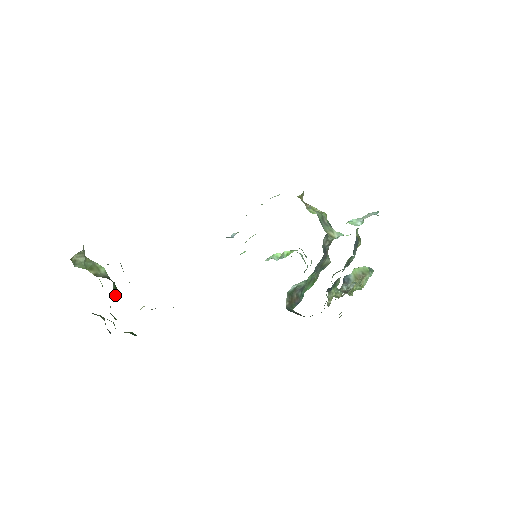
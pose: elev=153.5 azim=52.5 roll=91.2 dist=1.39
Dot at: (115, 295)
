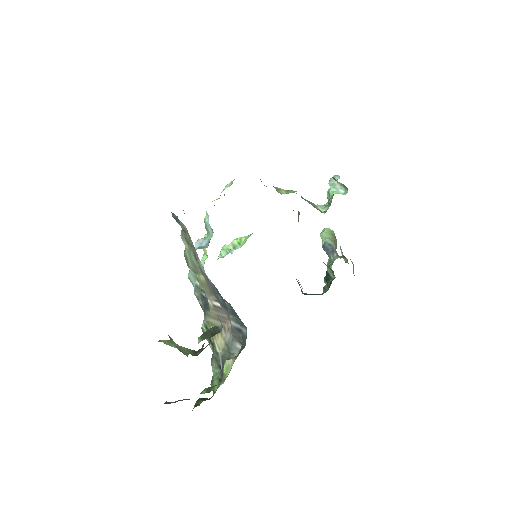
Dot at: occluded
